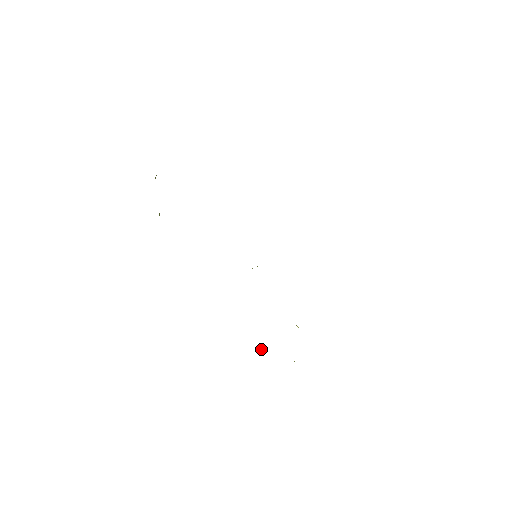
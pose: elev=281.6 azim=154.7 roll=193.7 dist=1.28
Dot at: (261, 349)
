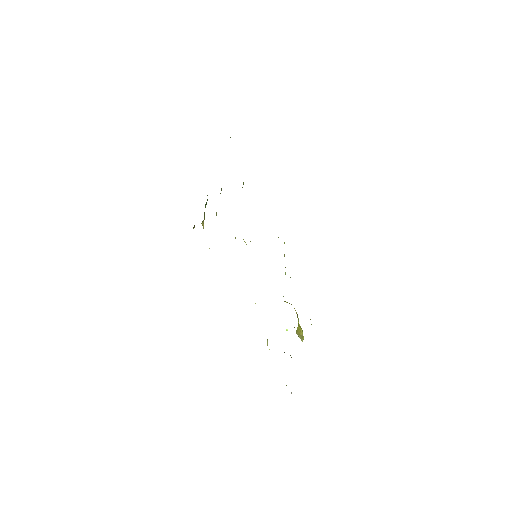
Dot at: occluded
